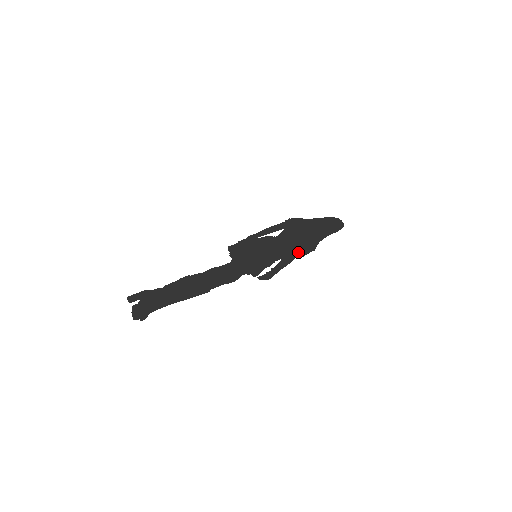
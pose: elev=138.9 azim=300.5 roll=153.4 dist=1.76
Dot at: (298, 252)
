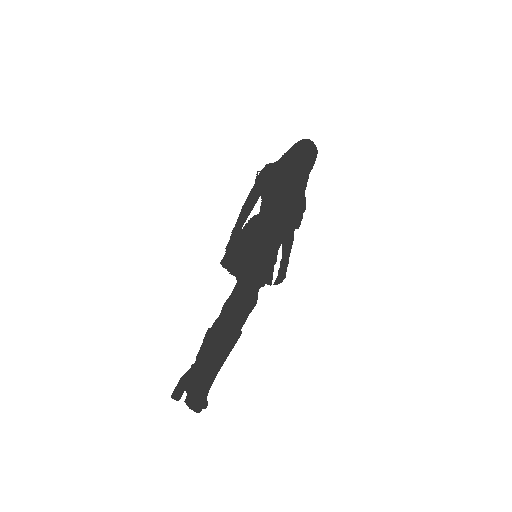
Dot at: (292, 222)
